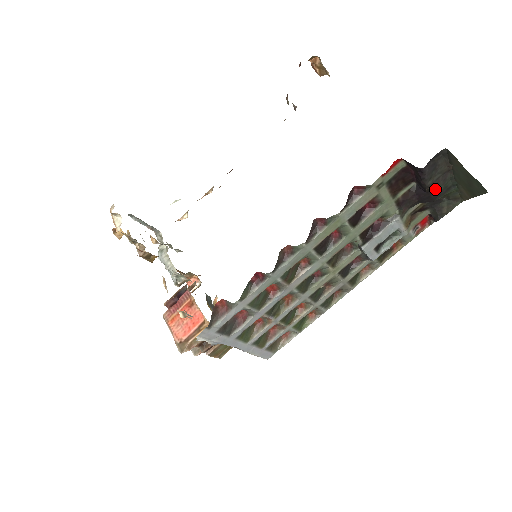
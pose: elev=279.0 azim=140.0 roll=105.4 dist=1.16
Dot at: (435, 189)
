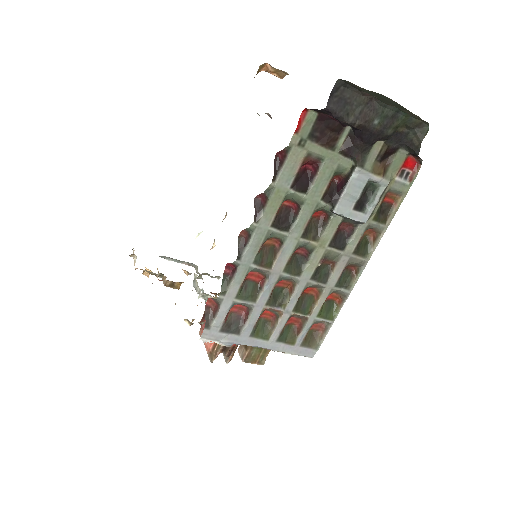
Dot at: (370, 123)
